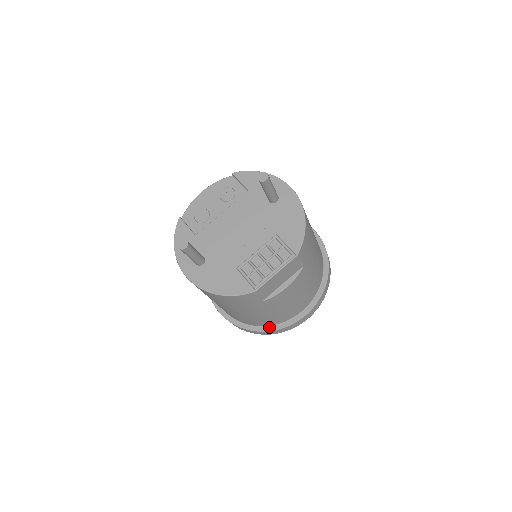
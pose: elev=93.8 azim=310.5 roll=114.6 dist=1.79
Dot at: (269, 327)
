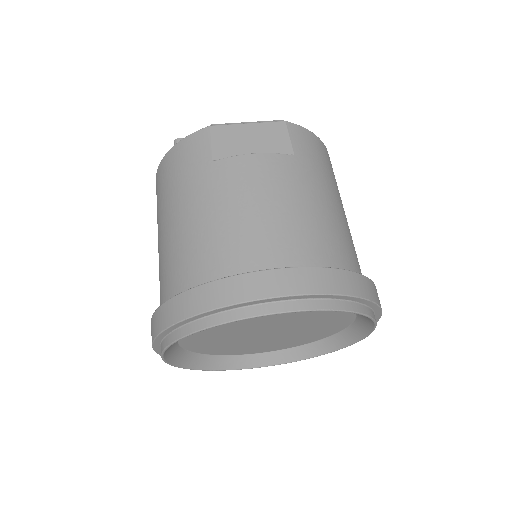
Dot at: occluded
